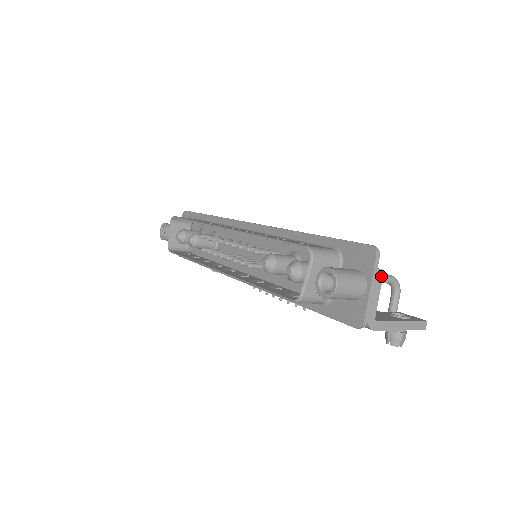
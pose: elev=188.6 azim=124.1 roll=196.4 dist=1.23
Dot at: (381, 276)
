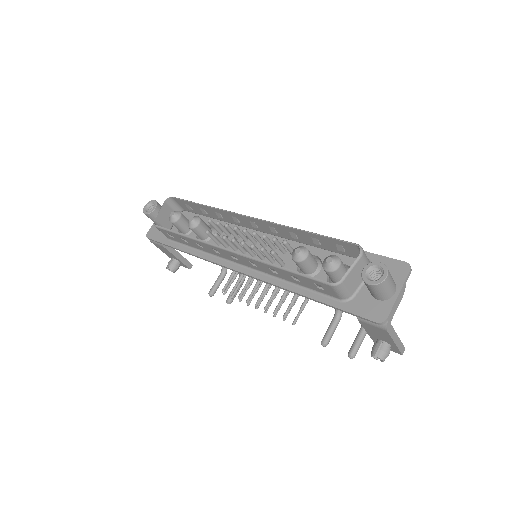
Dot at: occluded
